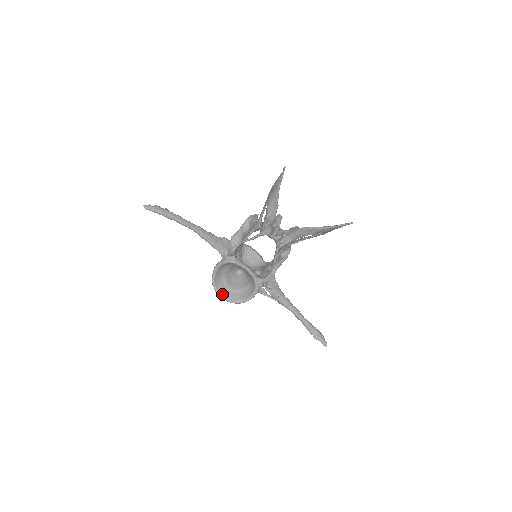
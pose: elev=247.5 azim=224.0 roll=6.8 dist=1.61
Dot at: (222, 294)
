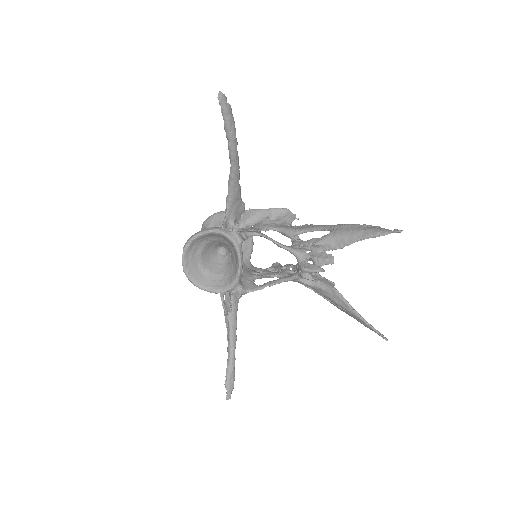
Dot at: (187, 258)
